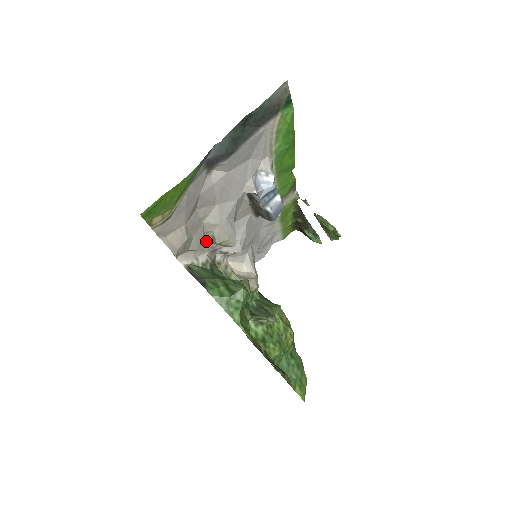
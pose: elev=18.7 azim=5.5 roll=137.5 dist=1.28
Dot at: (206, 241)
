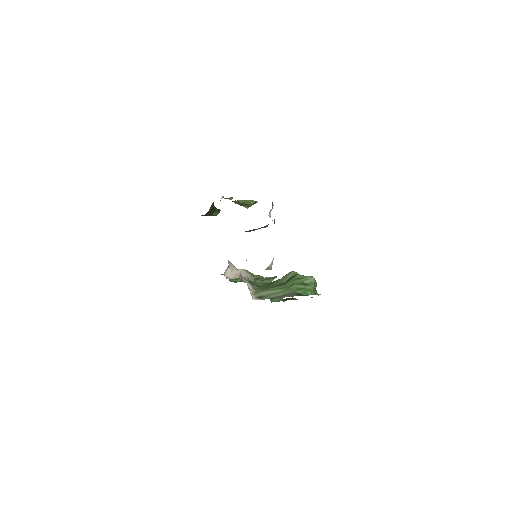
Dot at: occluded
